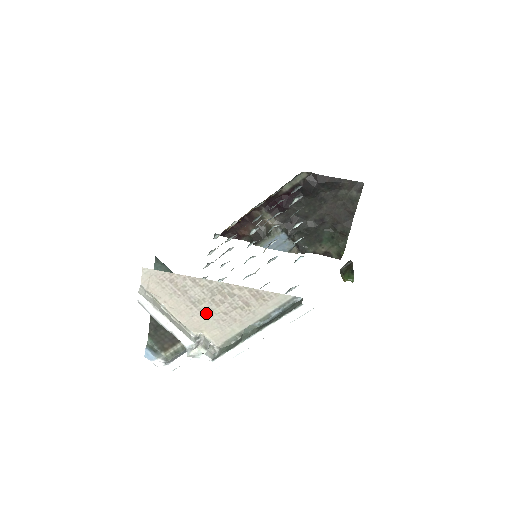
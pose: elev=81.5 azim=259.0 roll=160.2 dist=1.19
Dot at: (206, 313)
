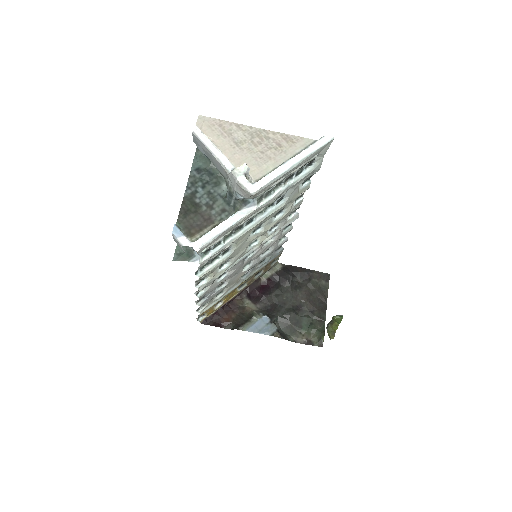
Dot at: (246, 152)
